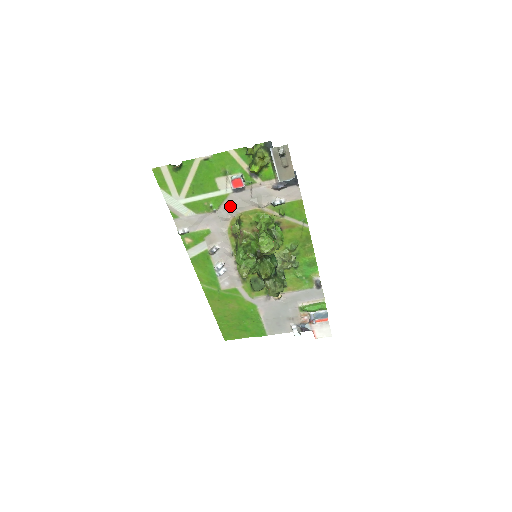
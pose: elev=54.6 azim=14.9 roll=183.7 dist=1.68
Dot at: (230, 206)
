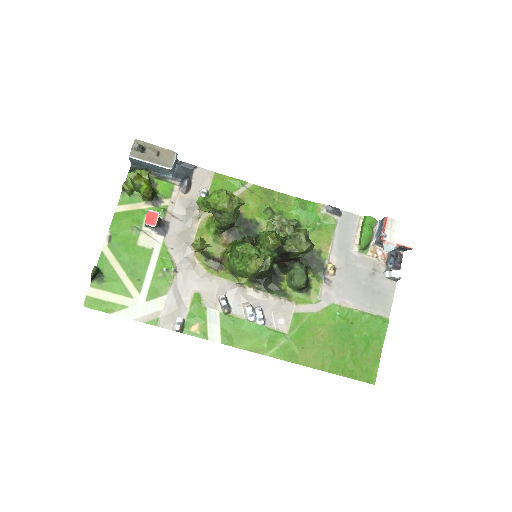
Dot at: (179, 250)
